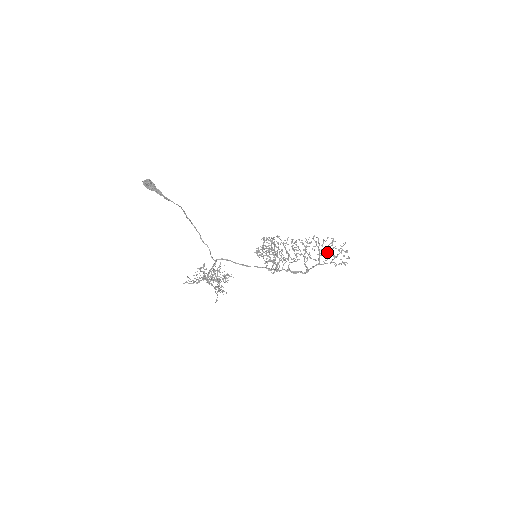
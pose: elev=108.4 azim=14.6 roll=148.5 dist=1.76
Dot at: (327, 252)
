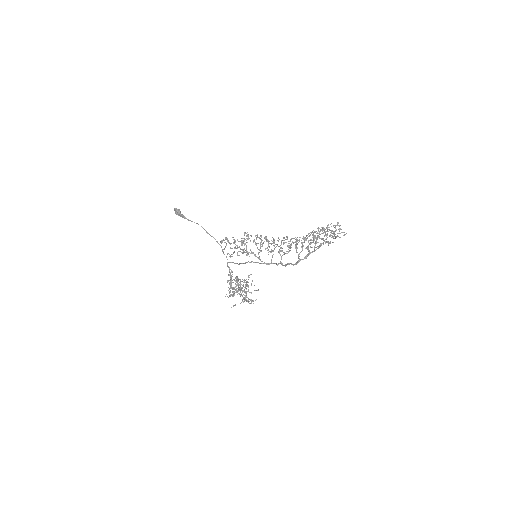
Dot at: (319, 238)
